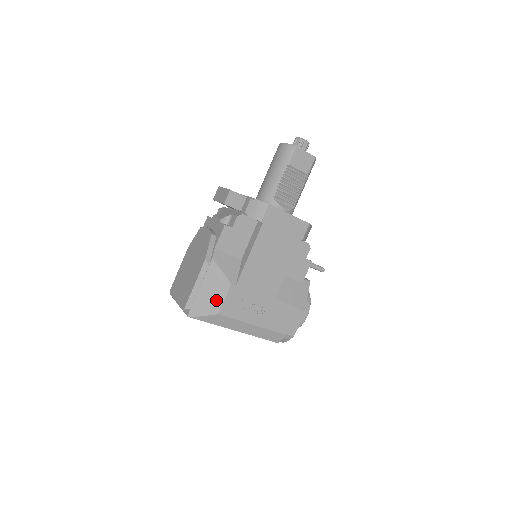
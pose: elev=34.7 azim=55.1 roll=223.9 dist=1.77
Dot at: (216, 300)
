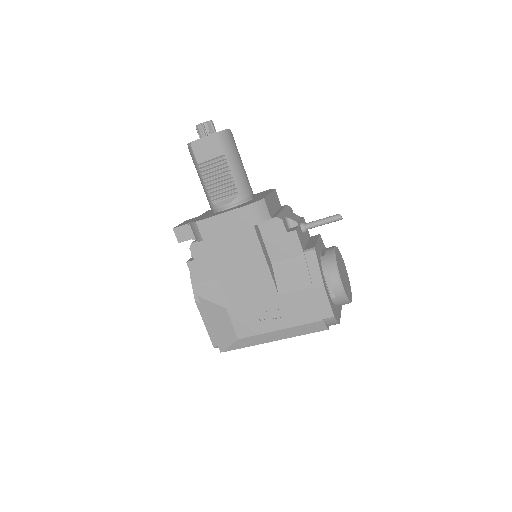
Dot at: (227, 328)
